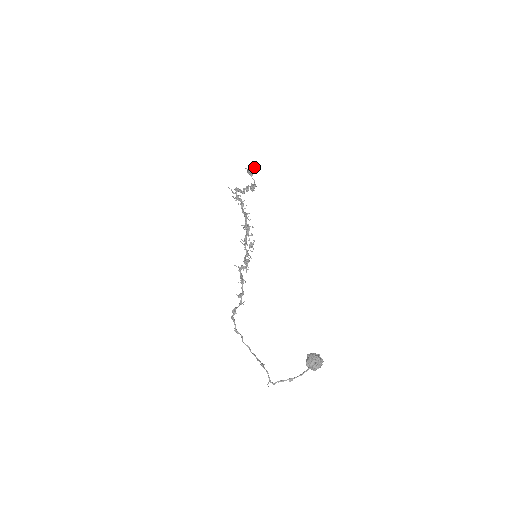
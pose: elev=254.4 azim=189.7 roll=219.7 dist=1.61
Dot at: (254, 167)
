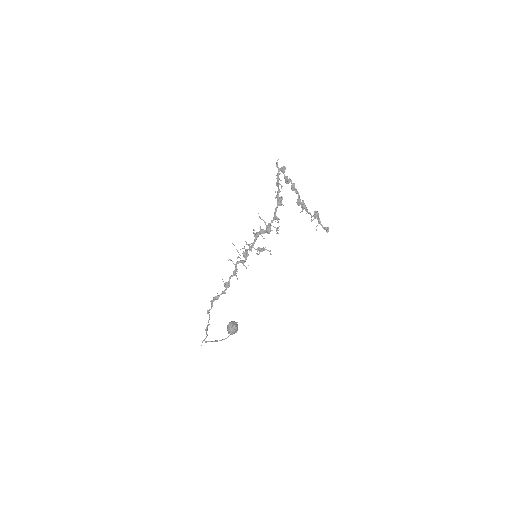
Dot at: (327, 232)
